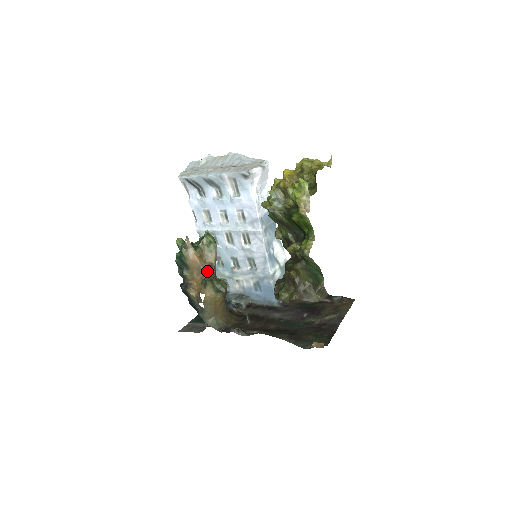
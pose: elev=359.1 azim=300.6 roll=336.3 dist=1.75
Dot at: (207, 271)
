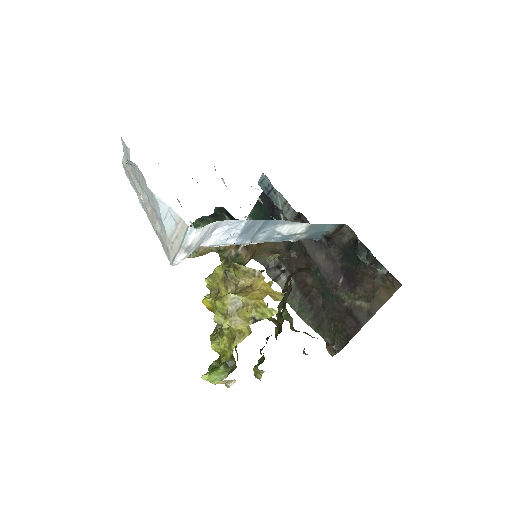
Dot at: (218, 253)
